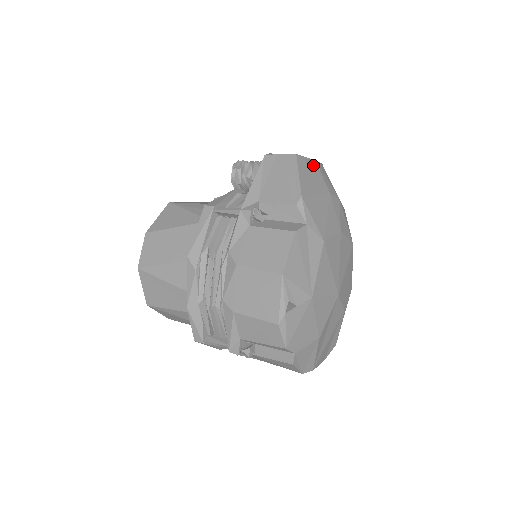
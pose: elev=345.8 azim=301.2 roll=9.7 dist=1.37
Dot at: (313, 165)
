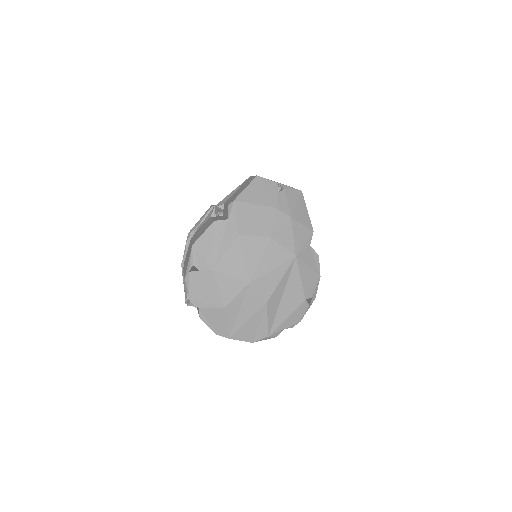
Dot at: (273, 186)
